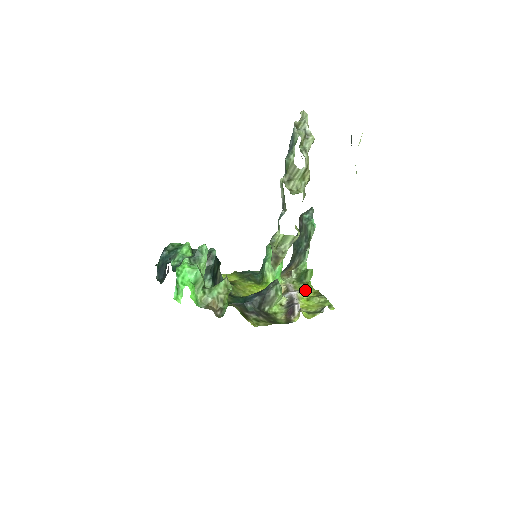
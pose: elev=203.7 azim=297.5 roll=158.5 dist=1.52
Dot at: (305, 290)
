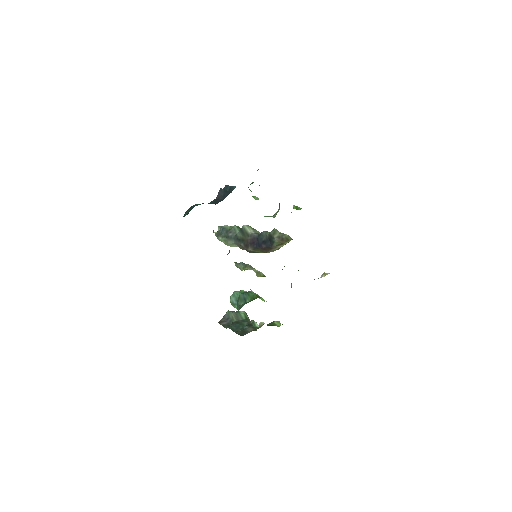
Dot at: occluded
